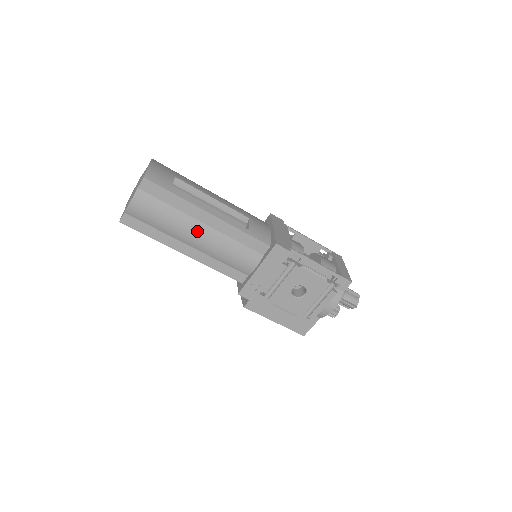
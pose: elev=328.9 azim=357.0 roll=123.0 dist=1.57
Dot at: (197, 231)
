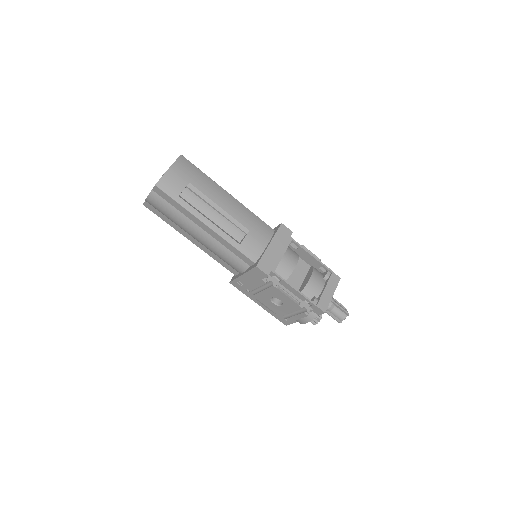
Dot at: (197, 233)
